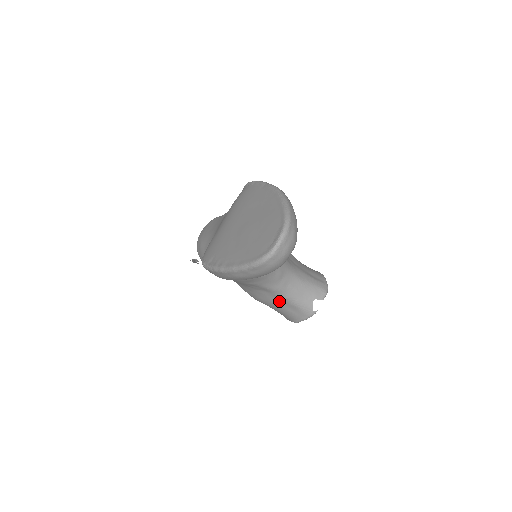
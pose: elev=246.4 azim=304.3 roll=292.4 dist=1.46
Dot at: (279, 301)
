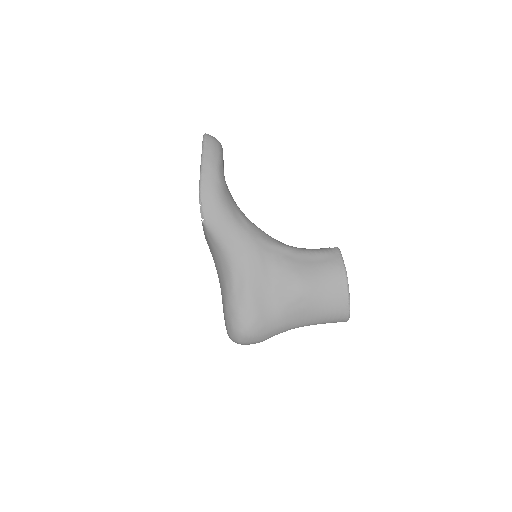
Dot at: (306, 260)
